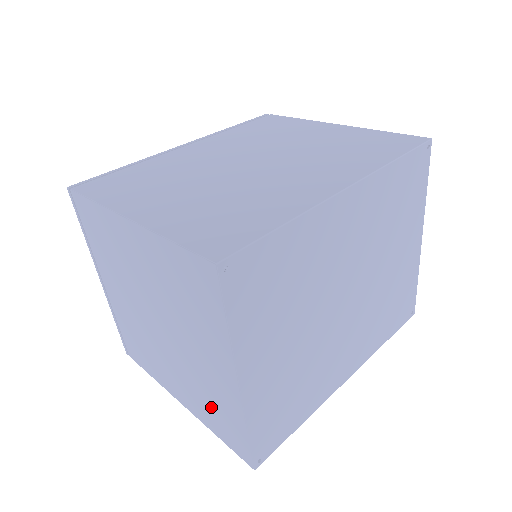
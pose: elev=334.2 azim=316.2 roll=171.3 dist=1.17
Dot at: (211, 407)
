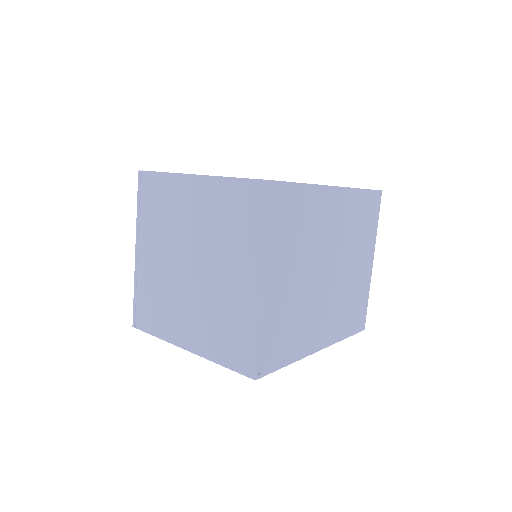
Dot at: (225, 330)
